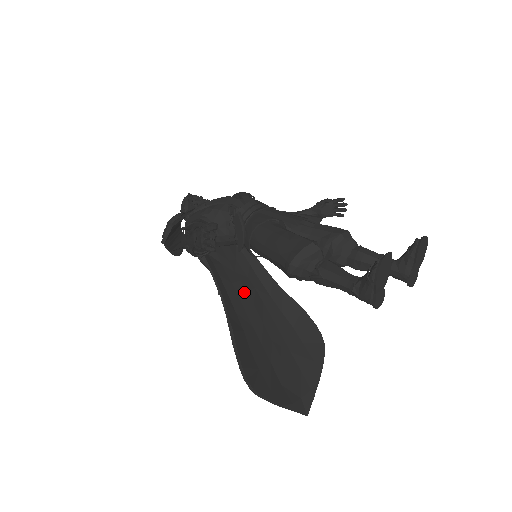
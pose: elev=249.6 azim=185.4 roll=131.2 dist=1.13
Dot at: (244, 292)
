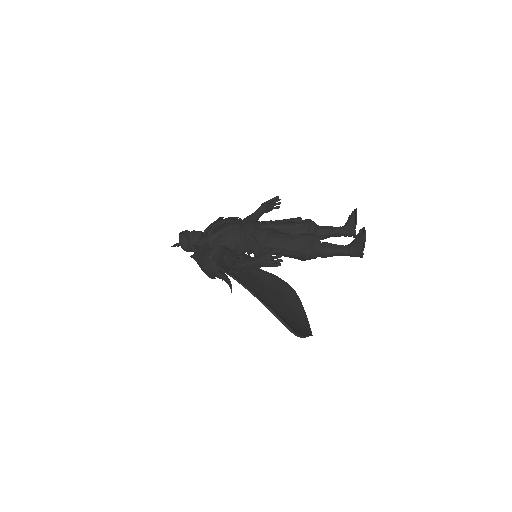
Dot at: (251, 282)
